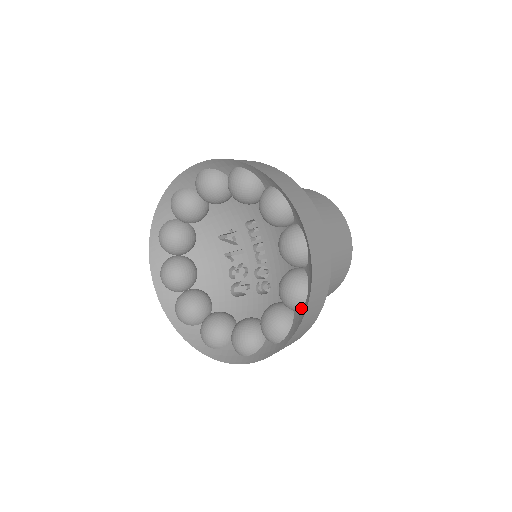
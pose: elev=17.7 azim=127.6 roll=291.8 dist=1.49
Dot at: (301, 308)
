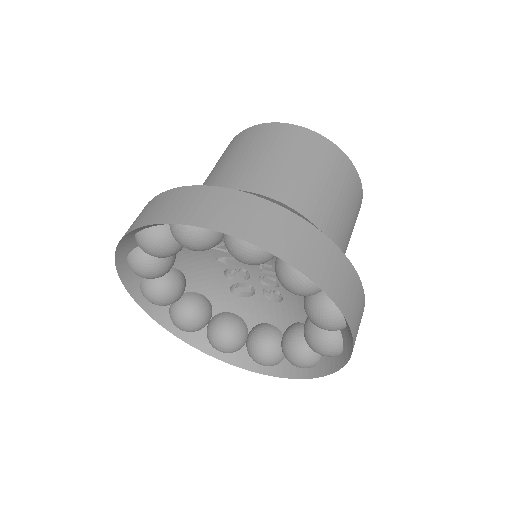
Dot at: occluded
